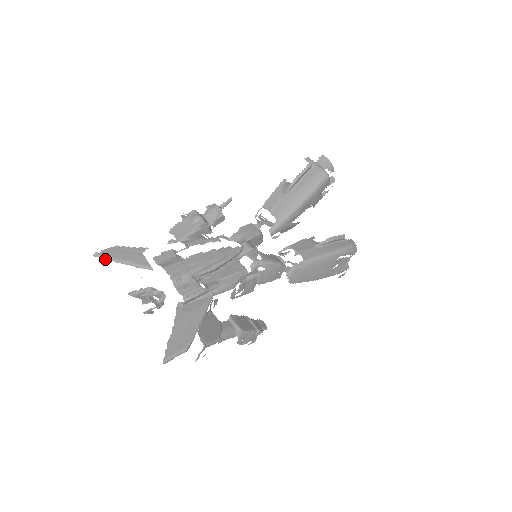
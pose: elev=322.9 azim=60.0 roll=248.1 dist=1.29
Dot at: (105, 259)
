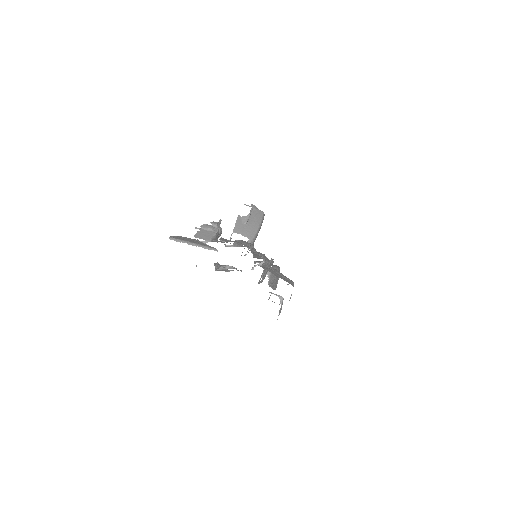
Dot at: occluded
